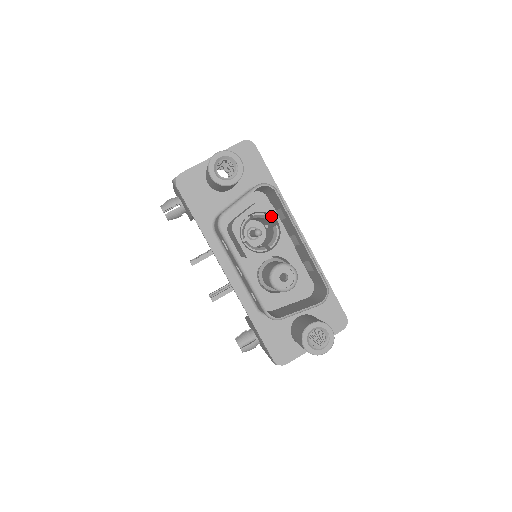
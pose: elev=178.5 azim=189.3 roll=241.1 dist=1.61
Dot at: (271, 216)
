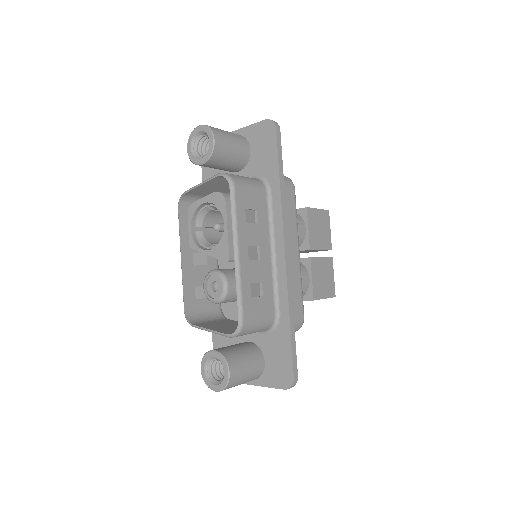
Dot at: occluded
